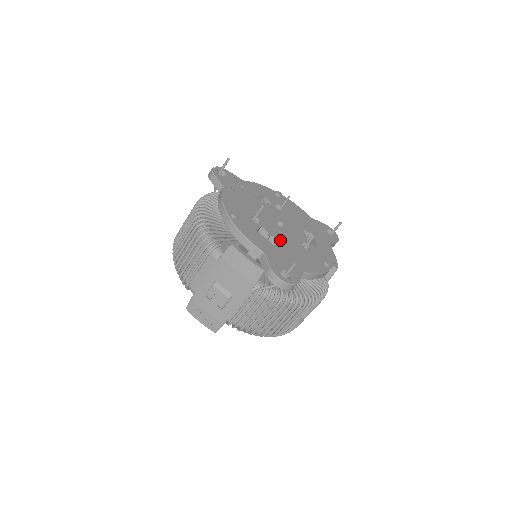
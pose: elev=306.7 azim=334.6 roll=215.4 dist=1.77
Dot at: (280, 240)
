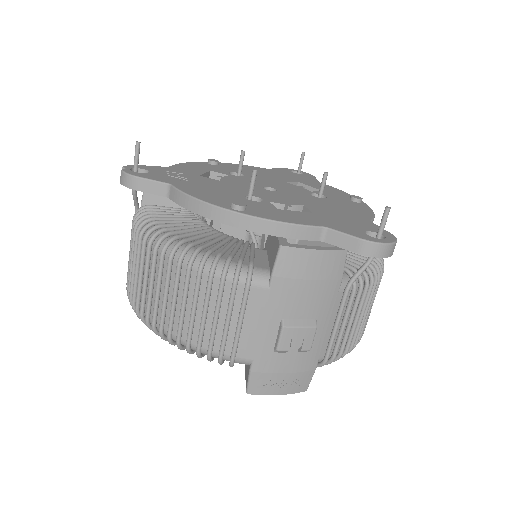
Dot at: (302, 204)
